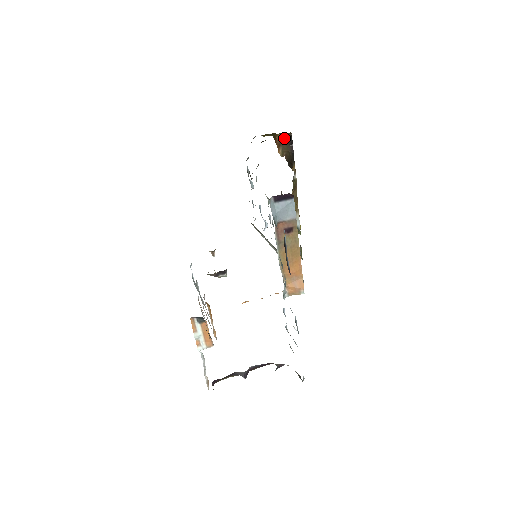
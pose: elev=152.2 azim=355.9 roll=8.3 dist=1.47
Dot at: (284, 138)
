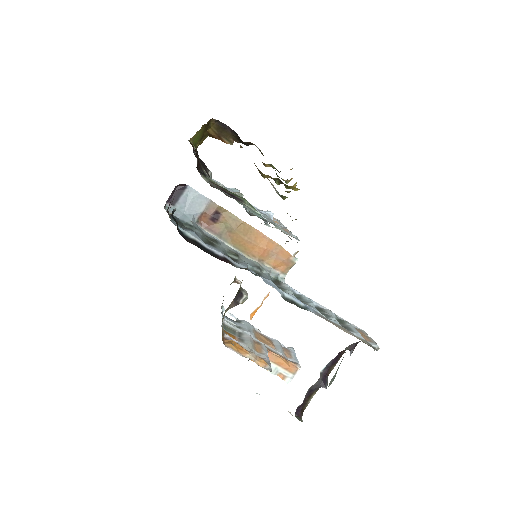
Dot at: (215, 128)
